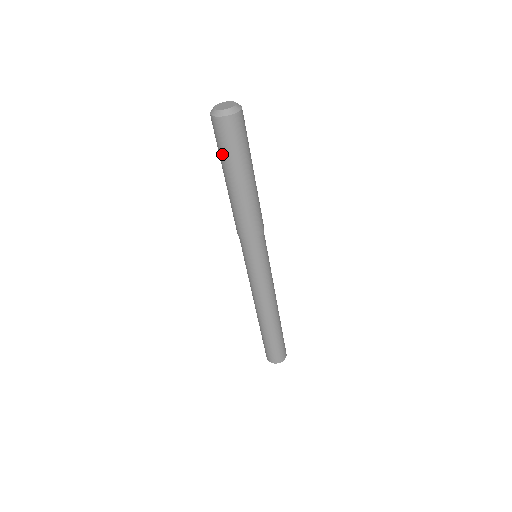
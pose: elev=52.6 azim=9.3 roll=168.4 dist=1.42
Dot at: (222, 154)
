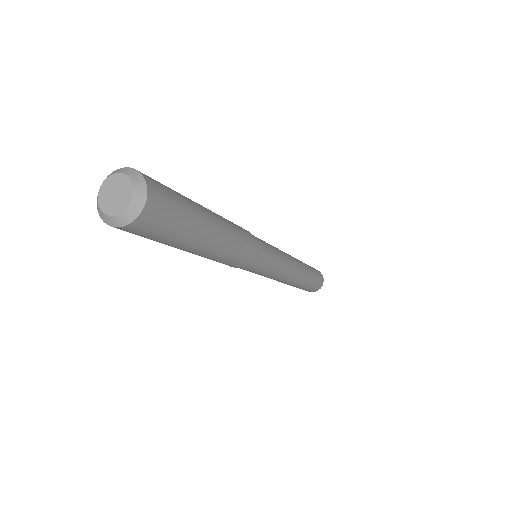
Dot at: occluded
